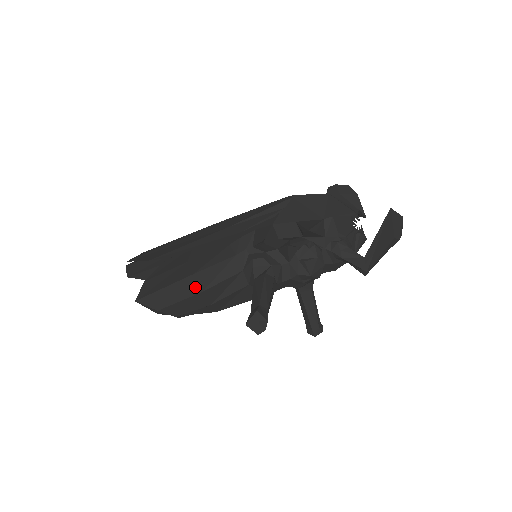
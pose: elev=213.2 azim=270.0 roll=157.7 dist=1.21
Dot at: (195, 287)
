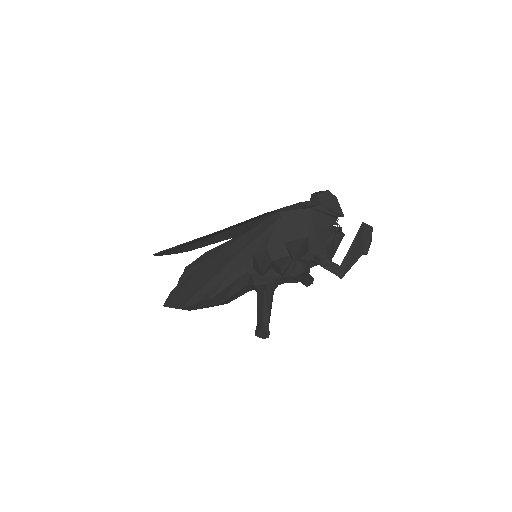
Dot at: (214, 303)
